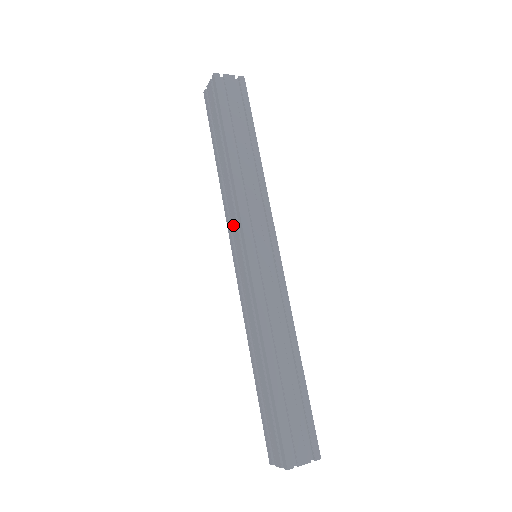
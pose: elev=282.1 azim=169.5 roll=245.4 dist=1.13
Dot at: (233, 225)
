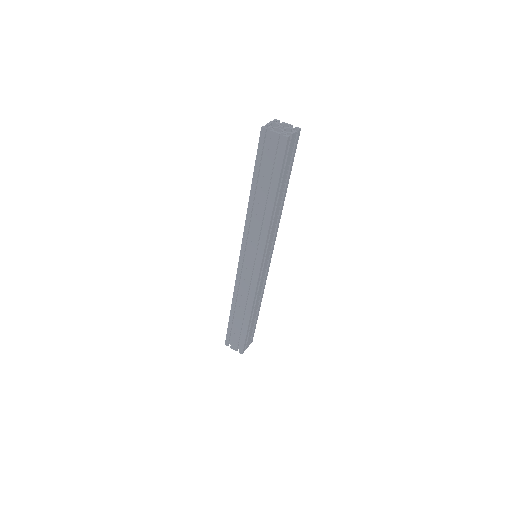
Dot at: occluded
